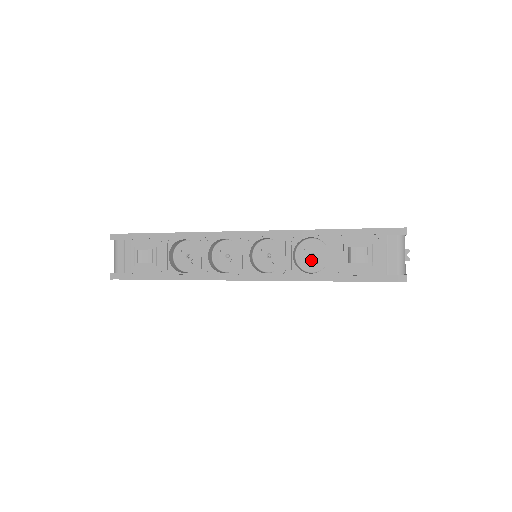
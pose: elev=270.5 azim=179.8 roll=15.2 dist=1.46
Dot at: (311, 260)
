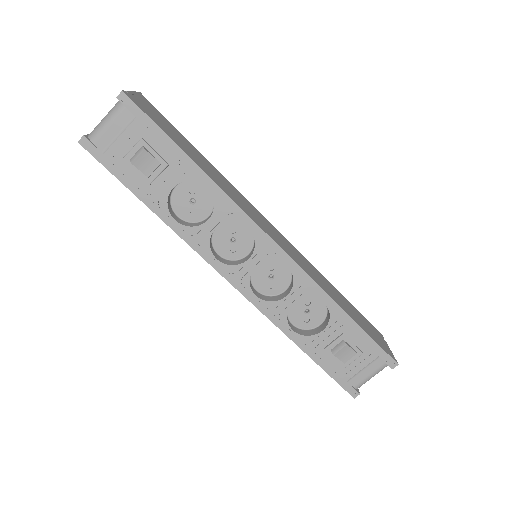
Dot at: (302, 314)
